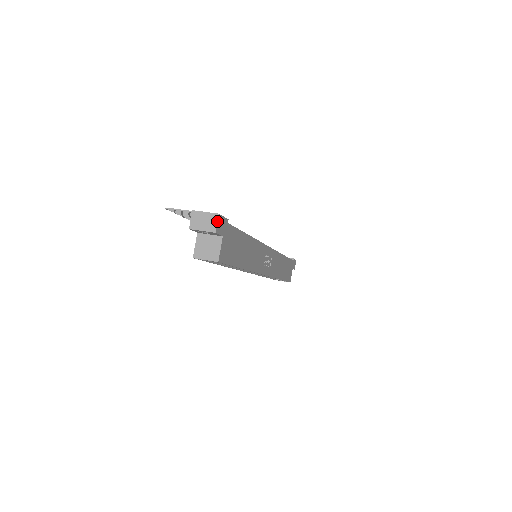
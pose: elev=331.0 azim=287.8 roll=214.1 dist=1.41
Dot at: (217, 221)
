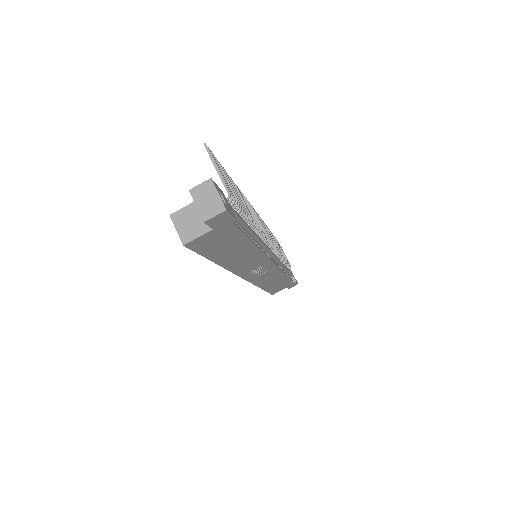
Dot at: (217, 214)
